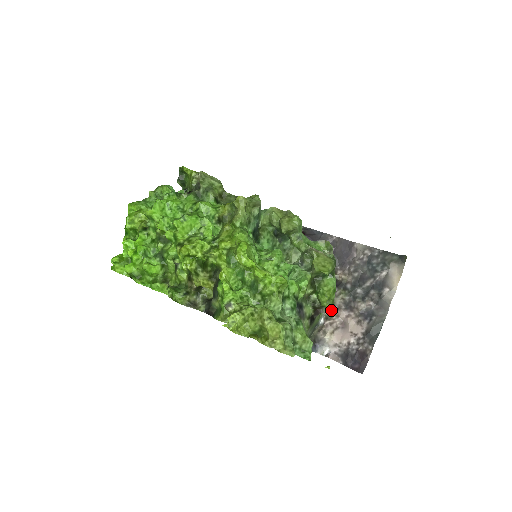
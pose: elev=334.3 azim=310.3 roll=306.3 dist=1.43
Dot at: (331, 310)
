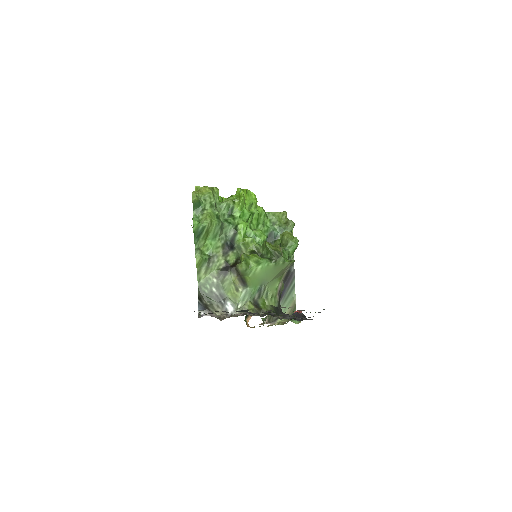
Dot at: (241, 264)
